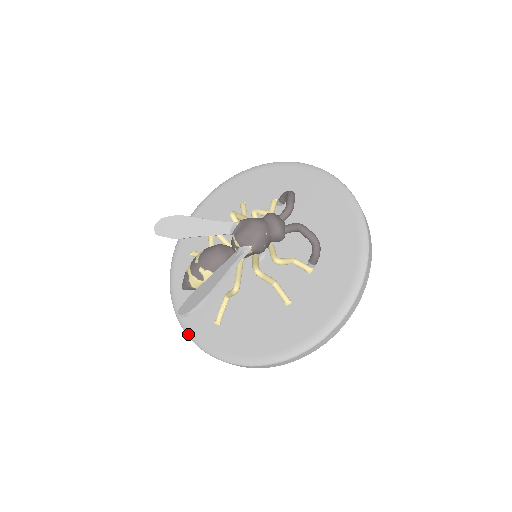
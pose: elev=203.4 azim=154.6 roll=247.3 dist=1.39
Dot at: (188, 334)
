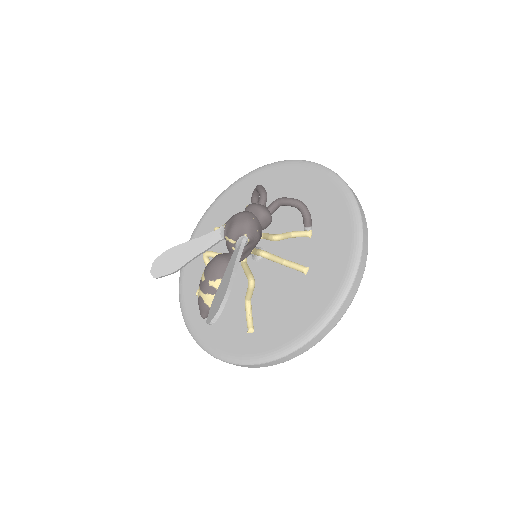
Dot at: (228, 360)
